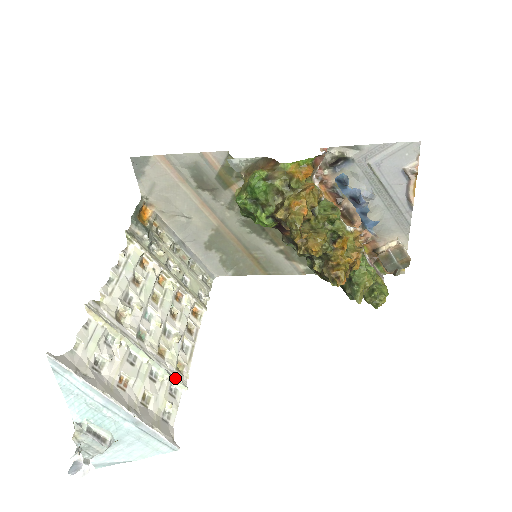
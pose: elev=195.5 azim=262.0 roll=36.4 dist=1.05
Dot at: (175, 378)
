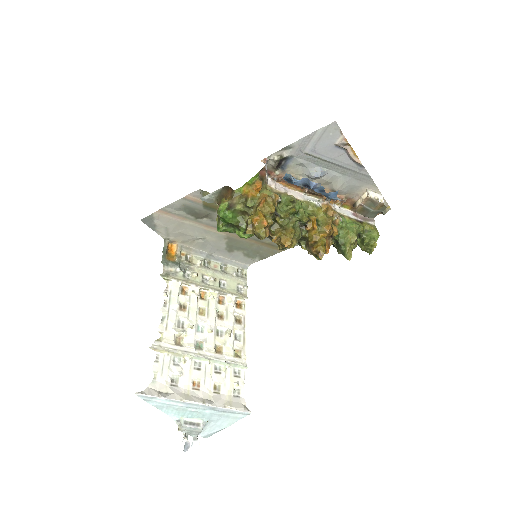
Dot at: (235, 364)
